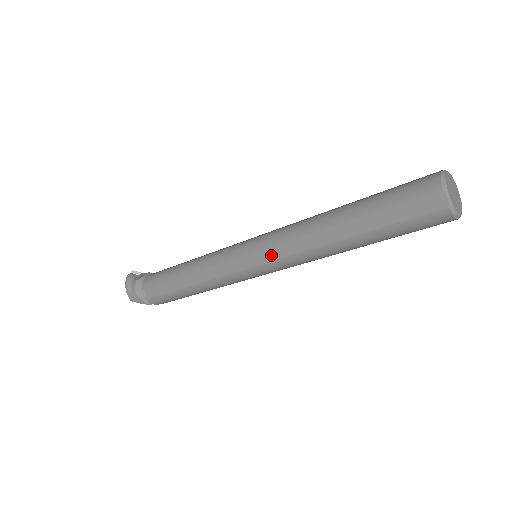
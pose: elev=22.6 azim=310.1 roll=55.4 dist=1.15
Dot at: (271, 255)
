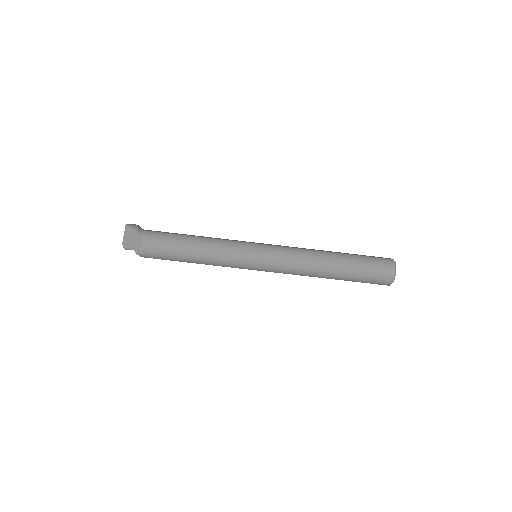
Dot at: (279, 246)
